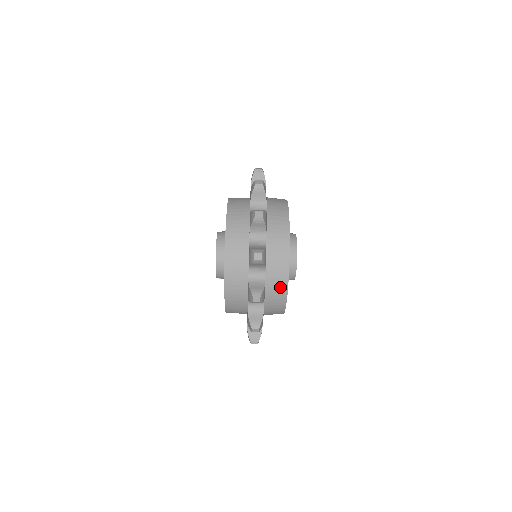
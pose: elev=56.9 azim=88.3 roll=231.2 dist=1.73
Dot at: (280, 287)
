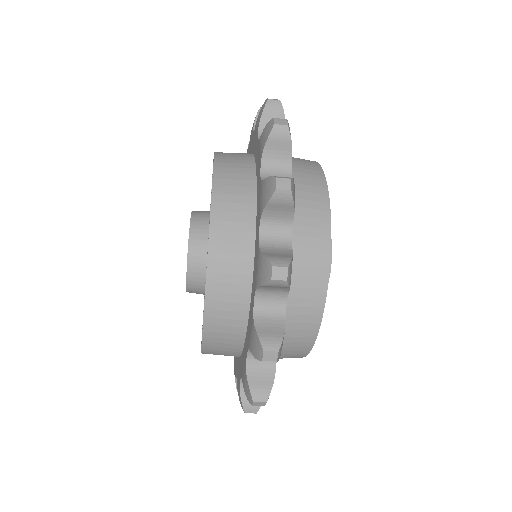
Dot at: occluded
